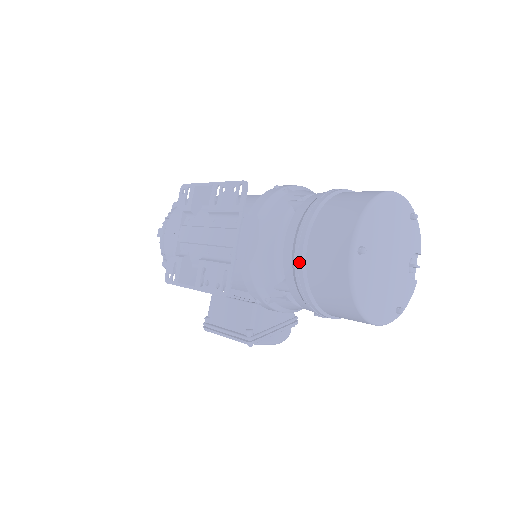
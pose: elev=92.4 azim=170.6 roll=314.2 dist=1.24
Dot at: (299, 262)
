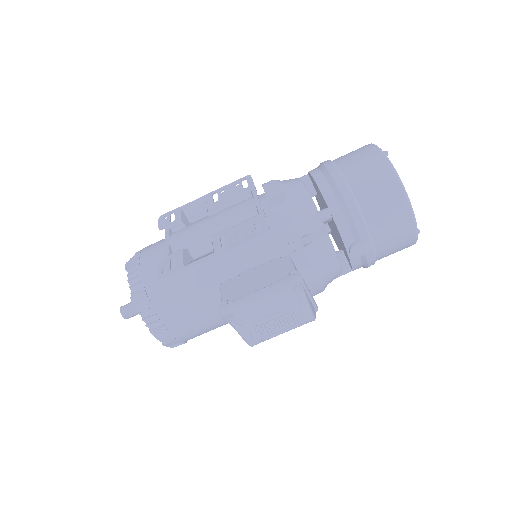
Dot at: (337, 175)
